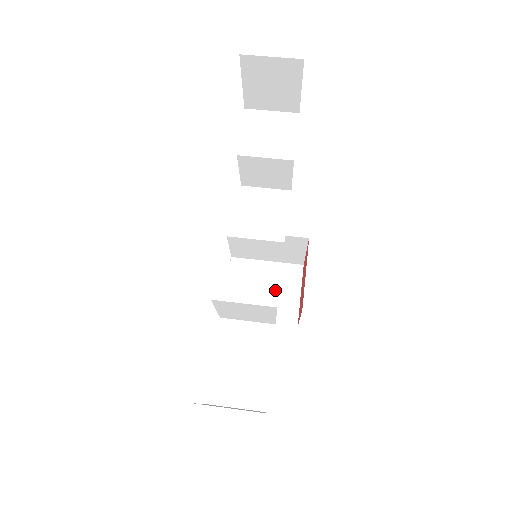
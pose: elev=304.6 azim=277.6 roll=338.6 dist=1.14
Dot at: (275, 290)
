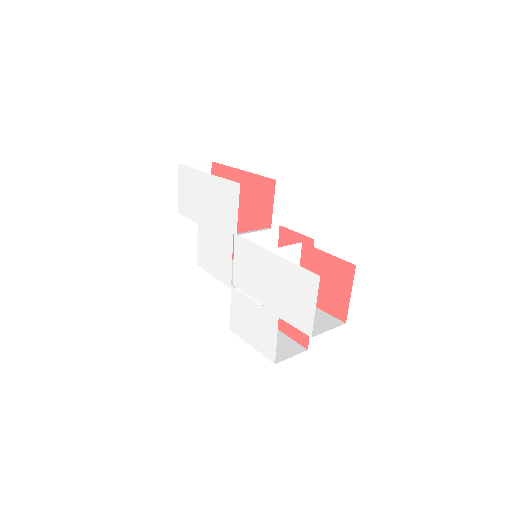
Dot at: occluded
